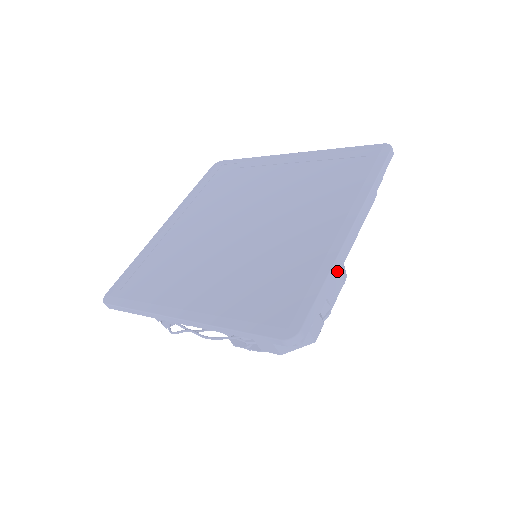
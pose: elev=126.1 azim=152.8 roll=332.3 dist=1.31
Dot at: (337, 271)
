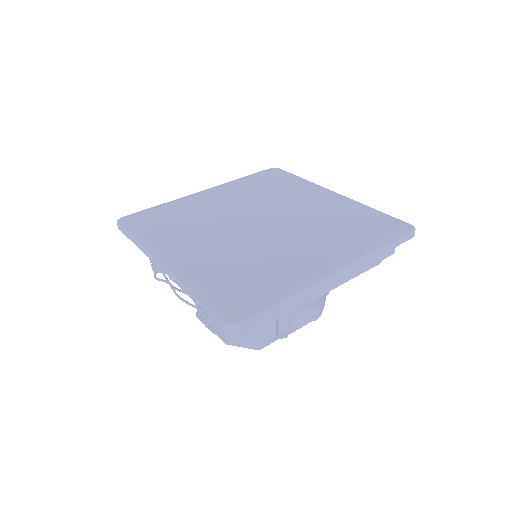
Dot at: (306, 300)
